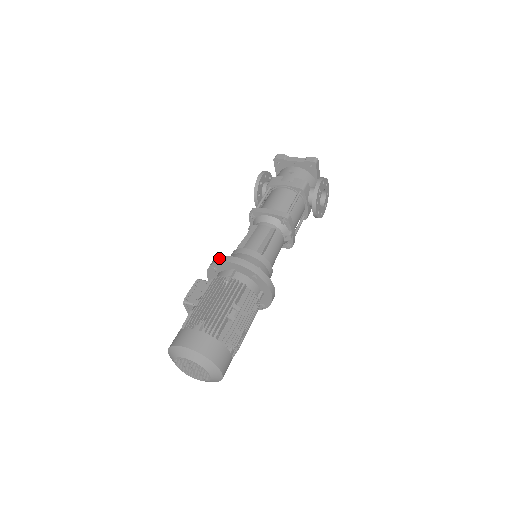
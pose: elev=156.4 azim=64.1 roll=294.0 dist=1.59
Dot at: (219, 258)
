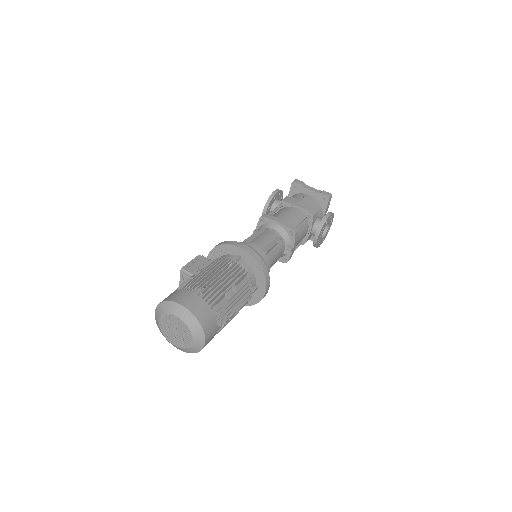
Dot at: (229, 241)
